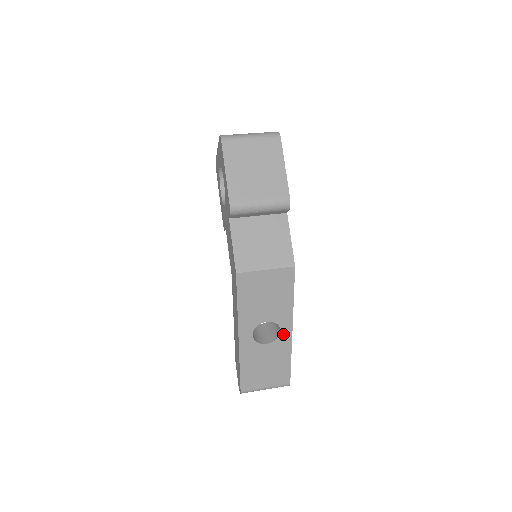
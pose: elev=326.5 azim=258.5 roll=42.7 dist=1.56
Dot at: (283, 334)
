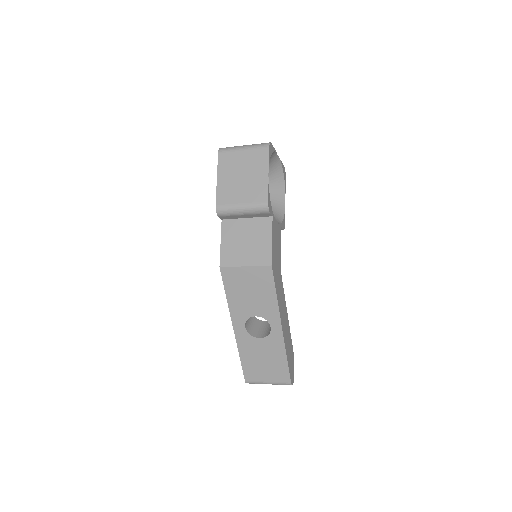
Dot at: (274, 331)
